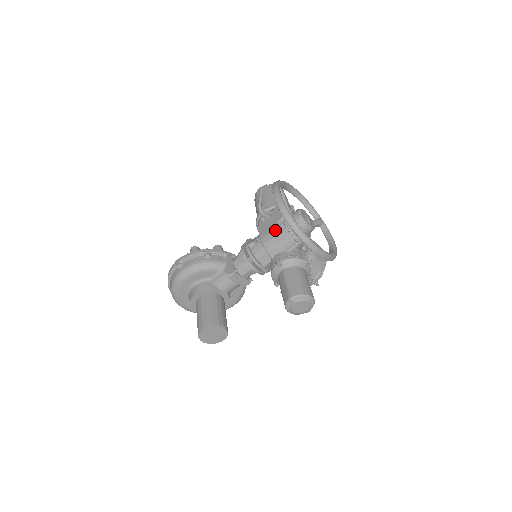
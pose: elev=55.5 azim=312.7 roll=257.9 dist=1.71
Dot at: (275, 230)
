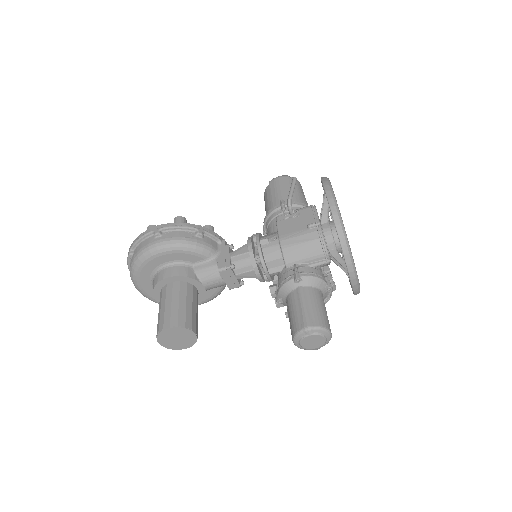
Dot at: (303, 235)
